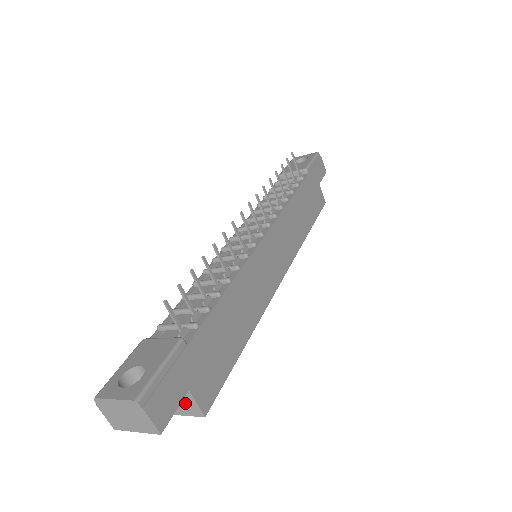
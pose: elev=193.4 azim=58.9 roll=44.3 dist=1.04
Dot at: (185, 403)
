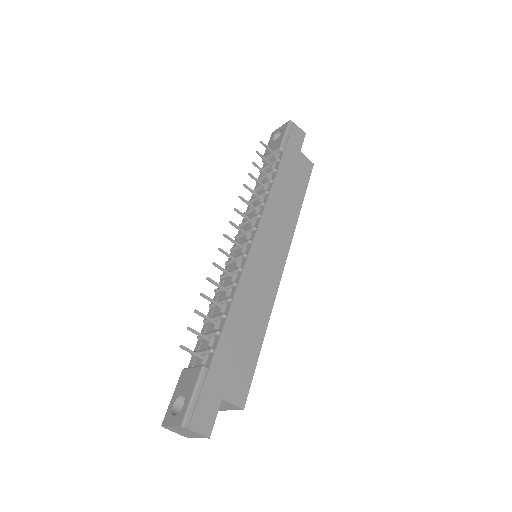
Dot at: (226, 405)
